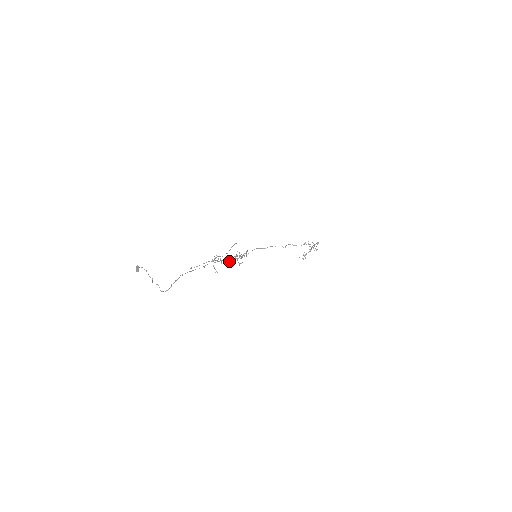
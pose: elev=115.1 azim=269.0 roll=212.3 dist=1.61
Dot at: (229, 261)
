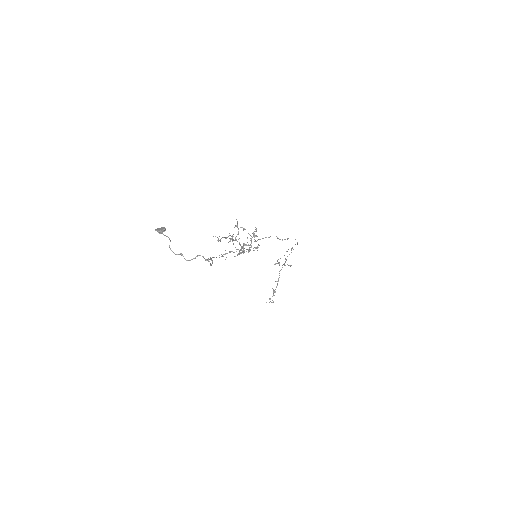
Dot at: (240, 253)
